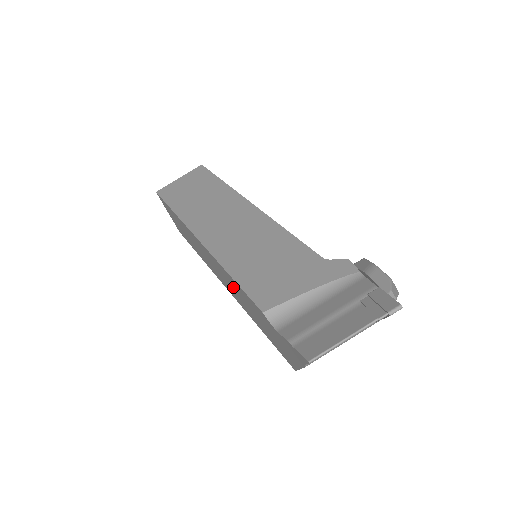
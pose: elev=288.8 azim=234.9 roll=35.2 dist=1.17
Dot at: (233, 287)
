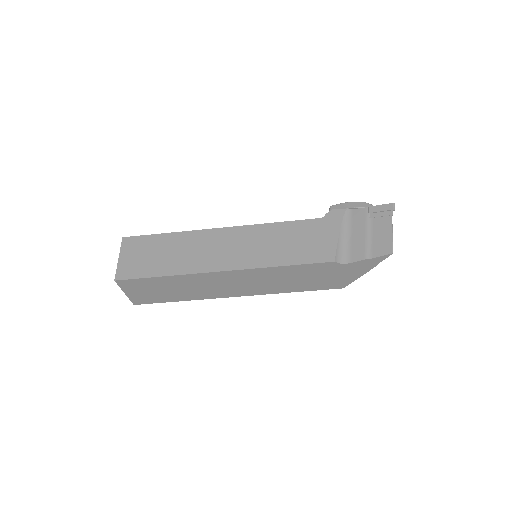
Dot at: (274, 278)
